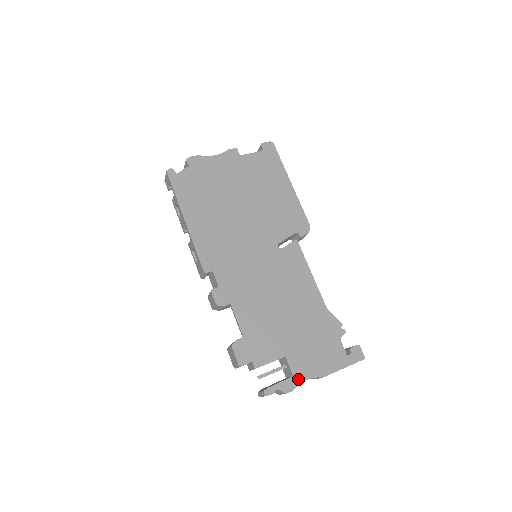
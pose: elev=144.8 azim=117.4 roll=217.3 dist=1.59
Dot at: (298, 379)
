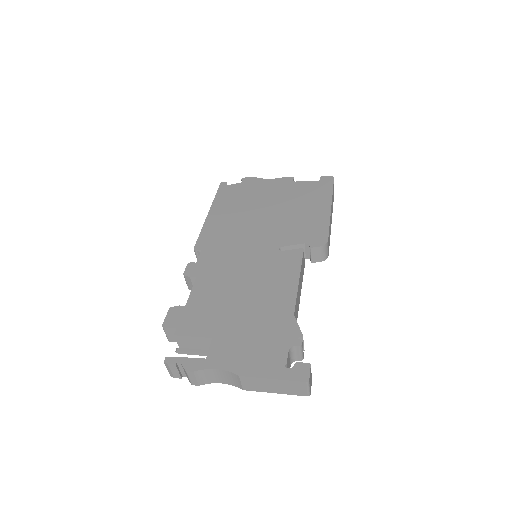
Dot at: (209, 364)
